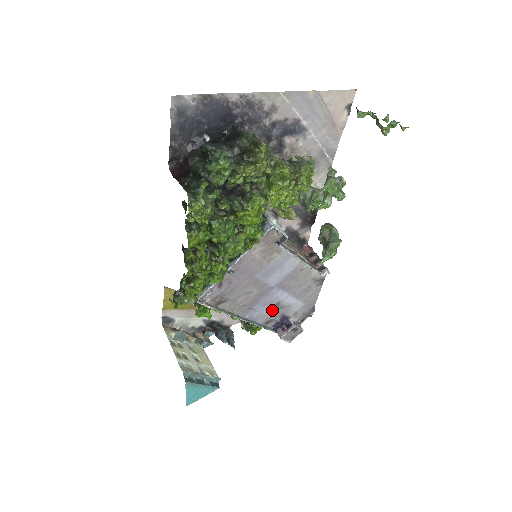
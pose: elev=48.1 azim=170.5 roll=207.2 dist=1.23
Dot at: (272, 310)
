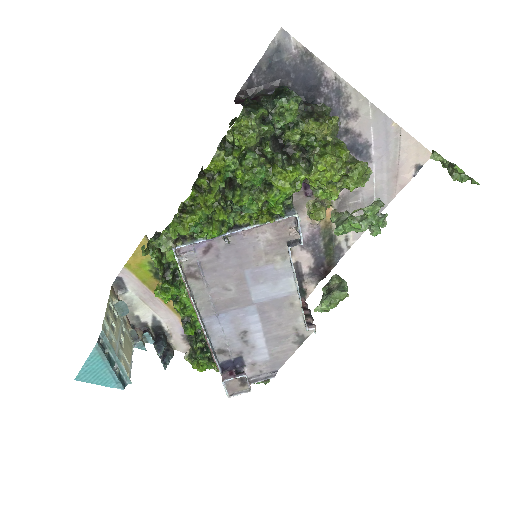
Dot at: (234, 337)
